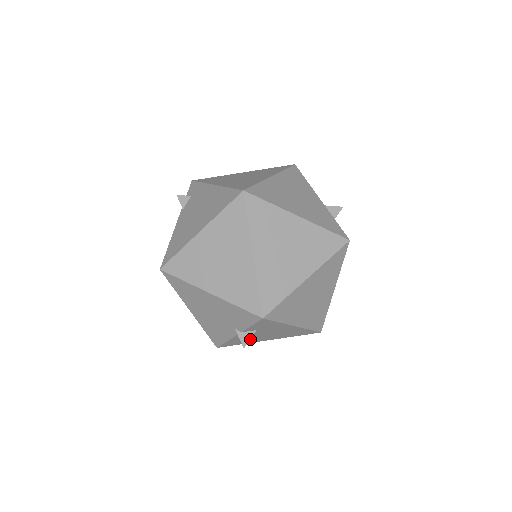
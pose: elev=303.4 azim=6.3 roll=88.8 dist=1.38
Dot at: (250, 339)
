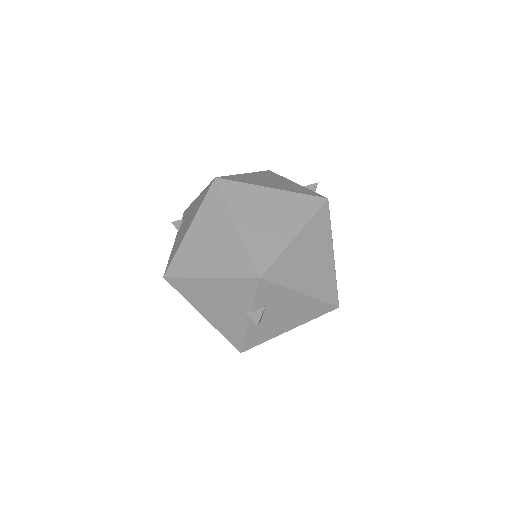
Dot at: (268, 329)
